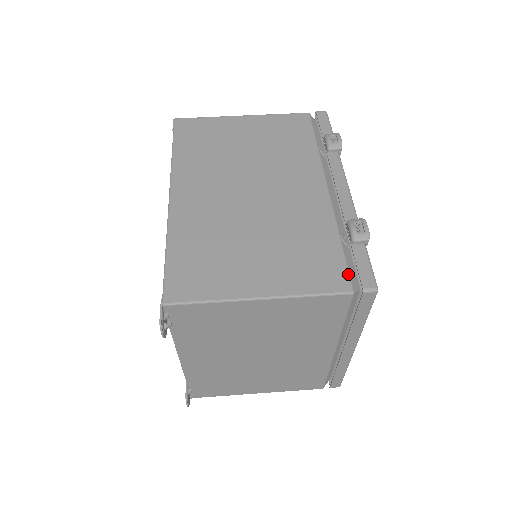
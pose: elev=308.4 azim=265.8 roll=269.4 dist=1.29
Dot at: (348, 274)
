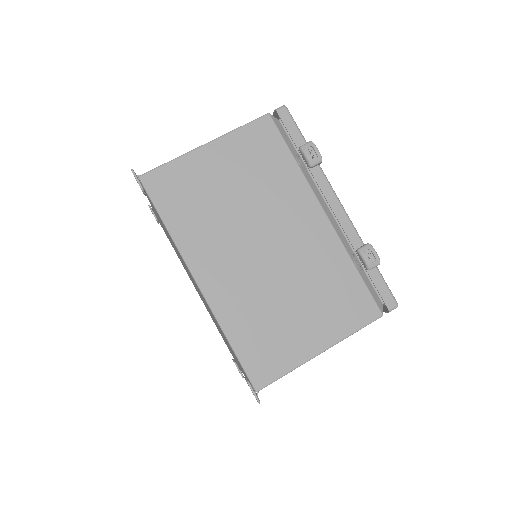
Dot at: (374, 301)
